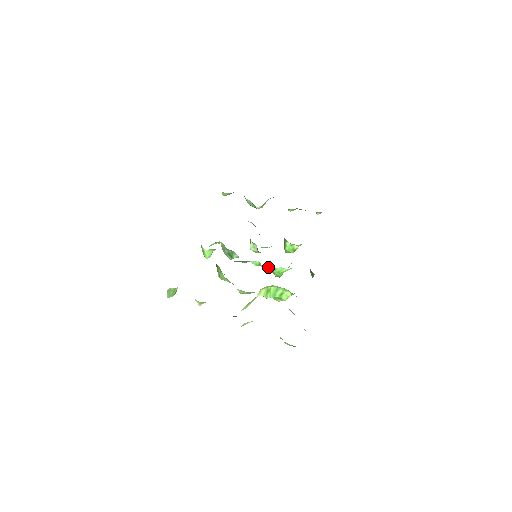
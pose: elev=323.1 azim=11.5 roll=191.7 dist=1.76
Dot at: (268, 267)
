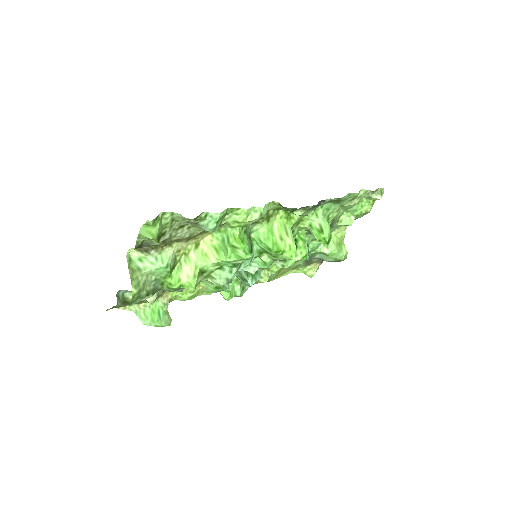
Dot at: (268, 255)
